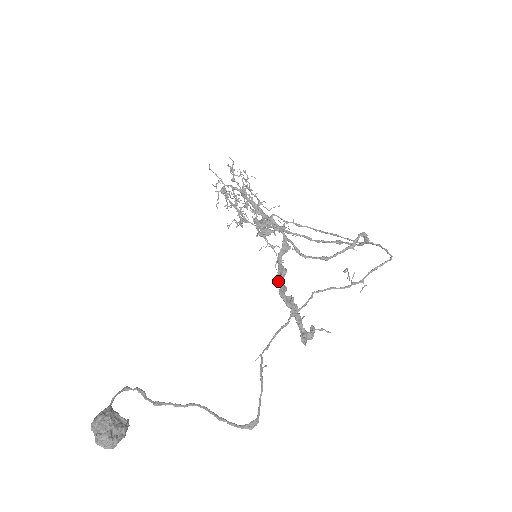
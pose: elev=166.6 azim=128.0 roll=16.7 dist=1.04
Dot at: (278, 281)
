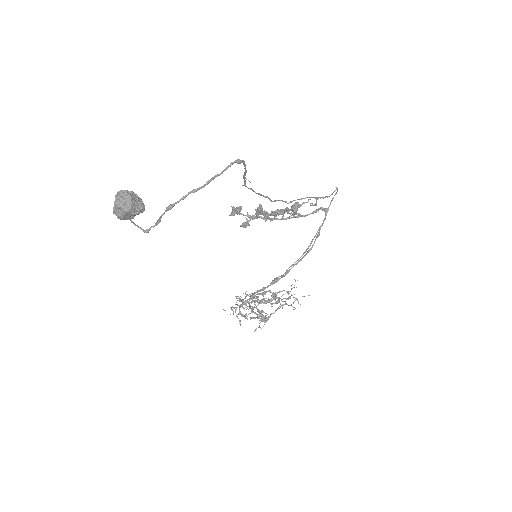
Dot at: (258, 211)
